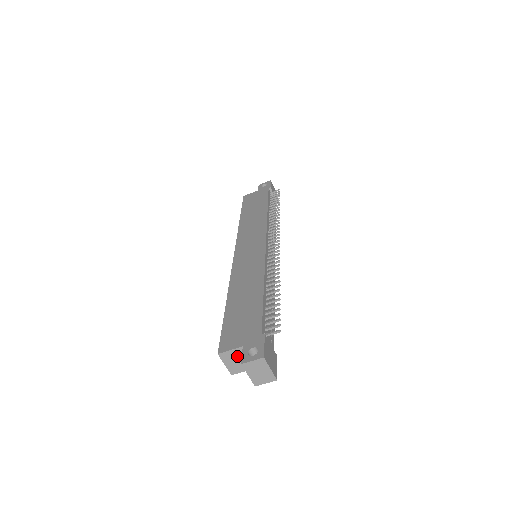
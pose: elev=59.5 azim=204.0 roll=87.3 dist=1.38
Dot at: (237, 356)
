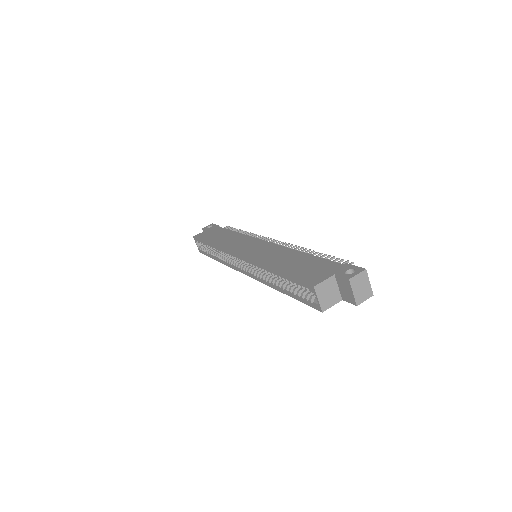
Dot at: (329, 287)
